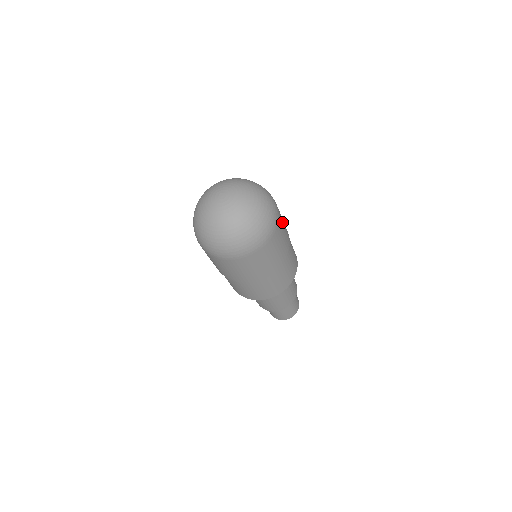
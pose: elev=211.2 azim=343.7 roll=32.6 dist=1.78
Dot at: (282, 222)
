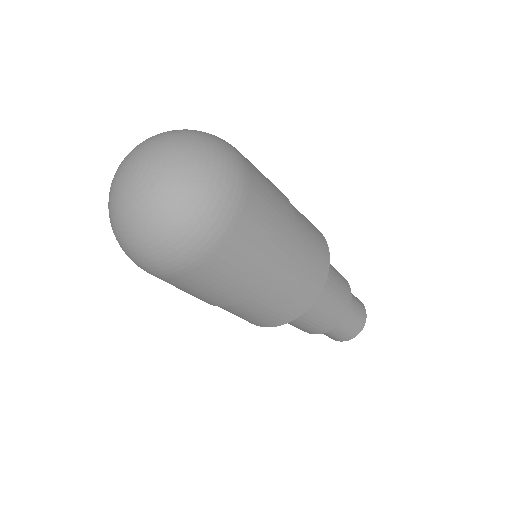
Dot at: (258, 172)
